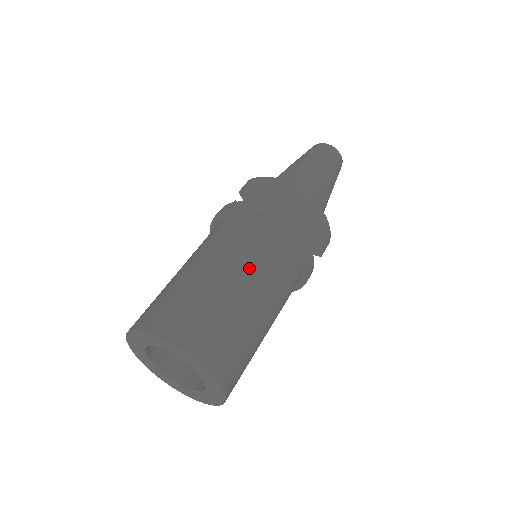
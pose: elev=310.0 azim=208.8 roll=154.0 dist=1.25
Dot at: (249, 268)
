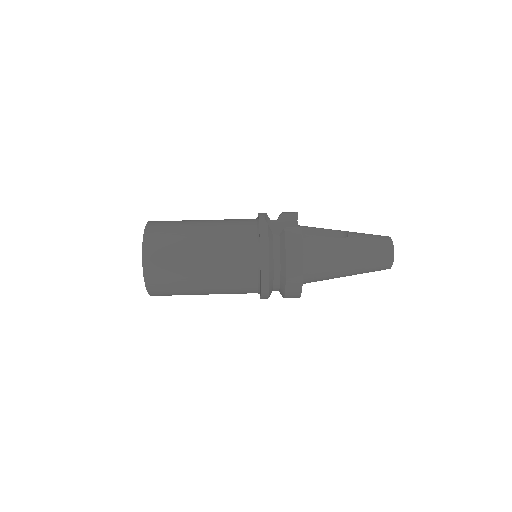
Dot at: (218, 277)
